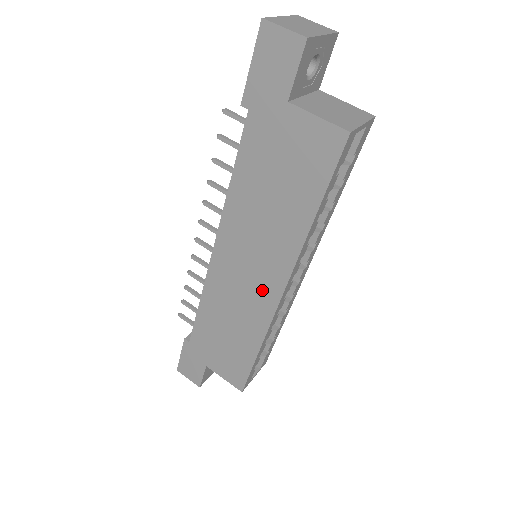
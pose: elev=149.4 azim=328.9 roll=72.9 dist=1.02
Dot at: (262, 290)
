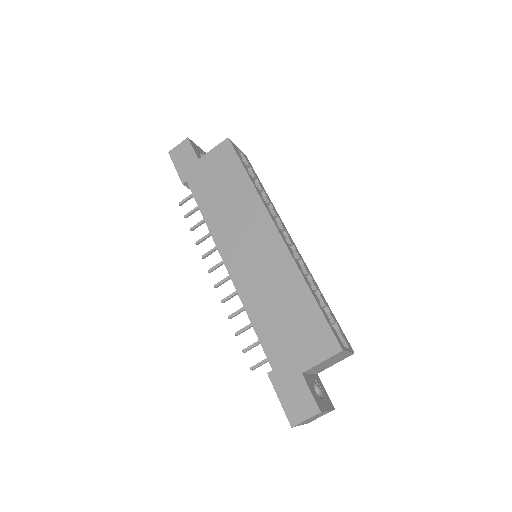
Dot at: (268, 246)
